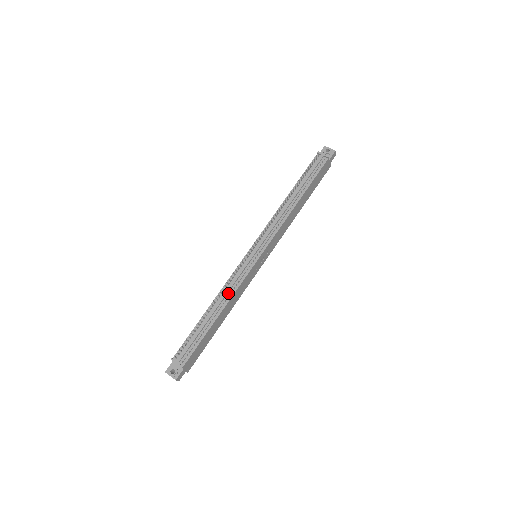
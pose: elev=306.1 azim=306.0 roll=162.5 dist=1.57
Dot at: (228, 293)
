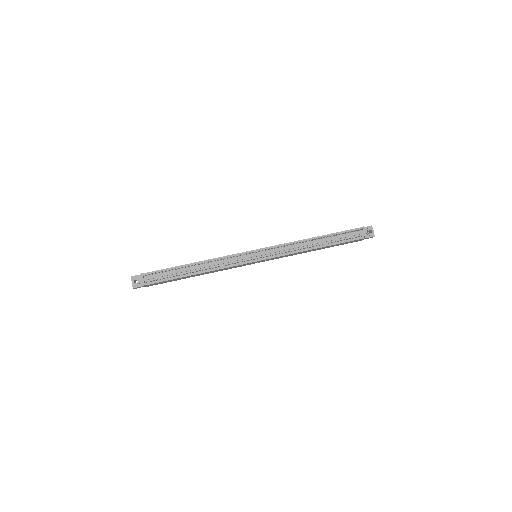
Dot at: (215, 265)
